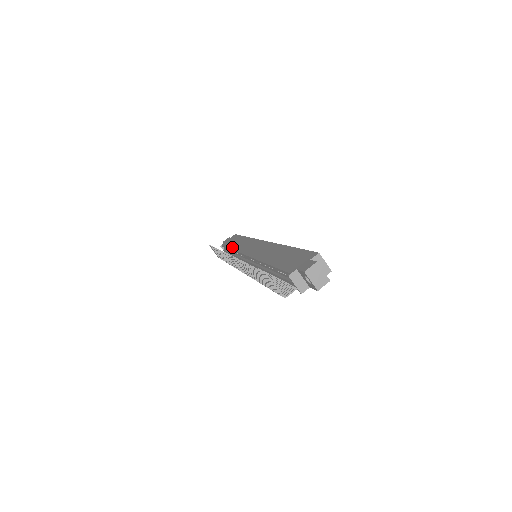
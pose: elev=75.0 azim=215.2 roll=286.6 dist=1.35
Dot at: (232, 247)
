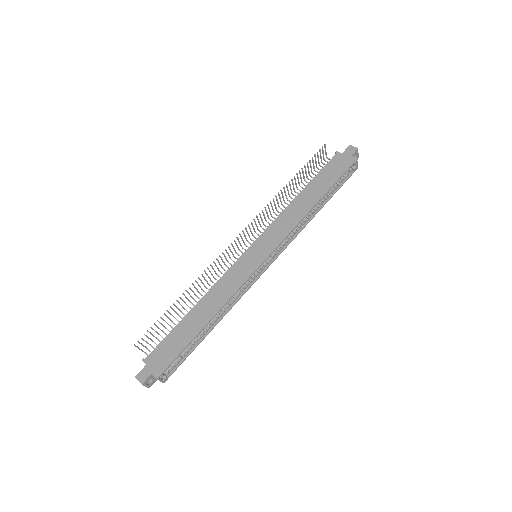
Dot at: (300, 195)
